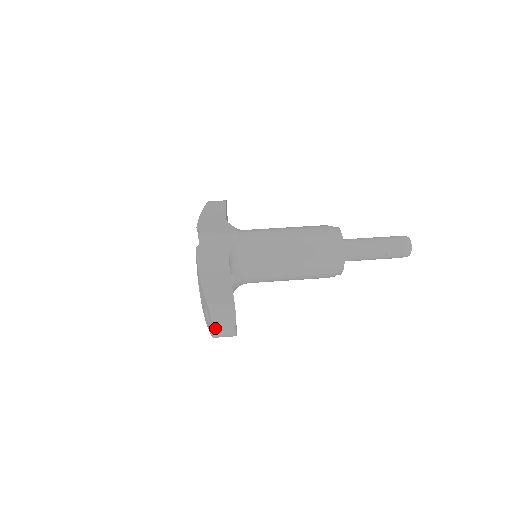
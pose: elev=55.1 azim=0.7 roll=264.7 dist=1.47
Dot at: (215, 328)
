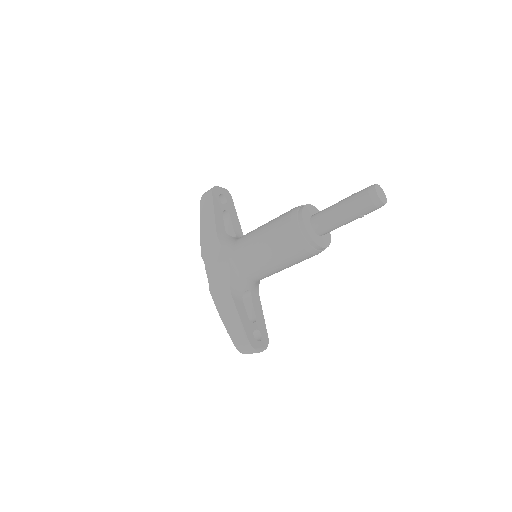
Dot at: occluded
